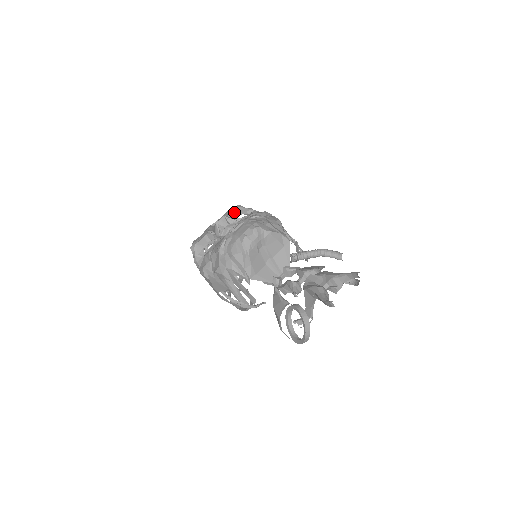
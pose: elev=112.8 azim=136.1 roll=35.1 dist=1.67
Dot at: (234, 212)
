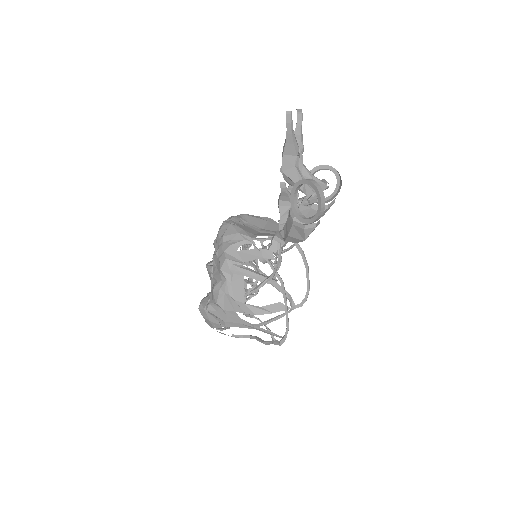
Dot at: occluded
